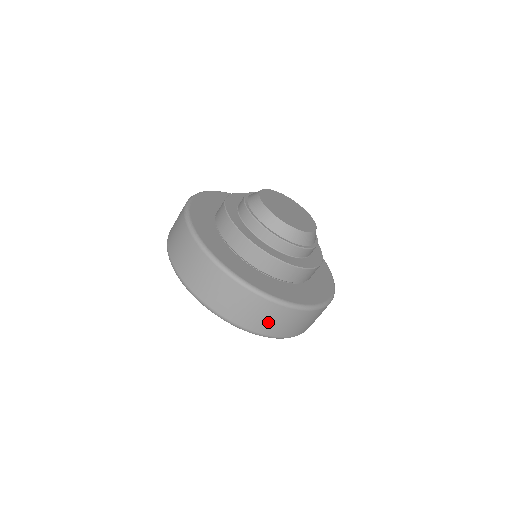
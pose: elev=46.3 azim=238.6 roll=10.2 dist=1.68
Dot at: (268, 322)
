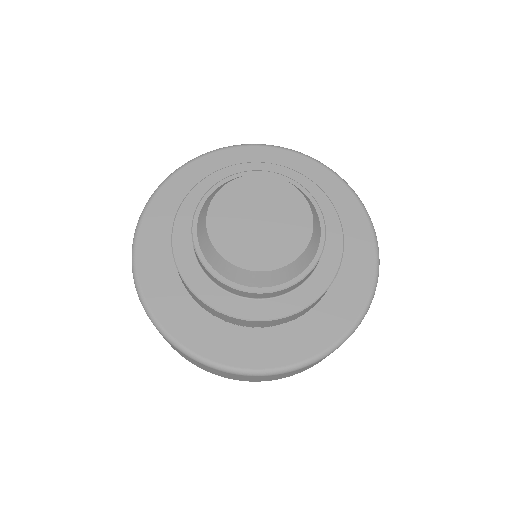
Dot at: (263, 379)
